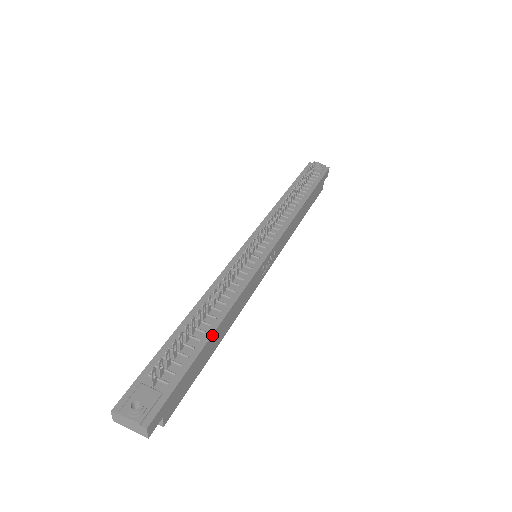
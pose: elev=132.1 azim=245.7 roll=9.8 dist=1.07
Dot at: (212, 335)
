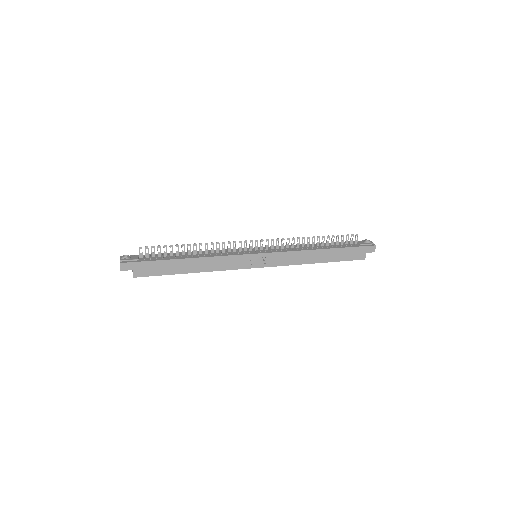
Dot at: (183, 259)
